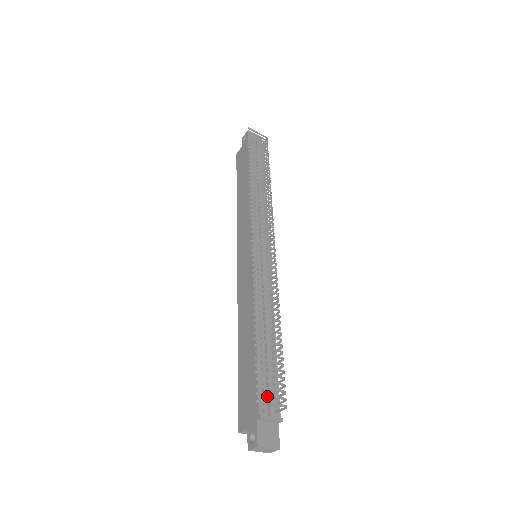
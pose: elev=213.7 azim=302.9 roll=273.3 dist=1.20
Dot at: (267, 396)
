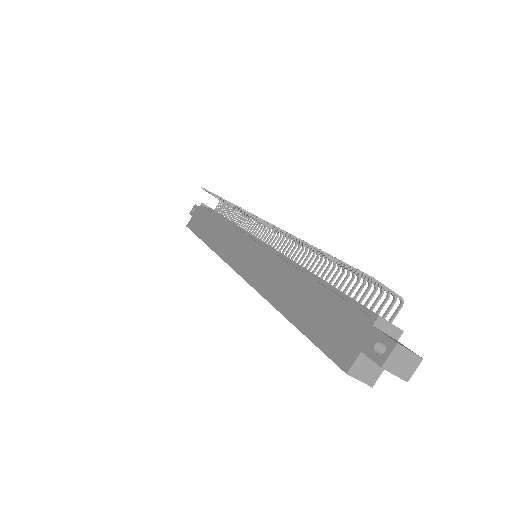
Dot at: (376, 282)
